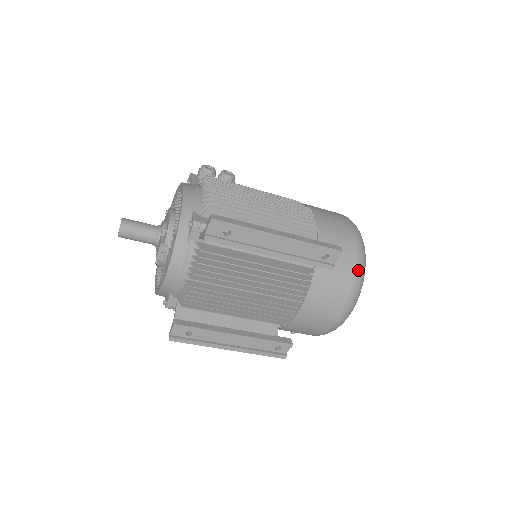
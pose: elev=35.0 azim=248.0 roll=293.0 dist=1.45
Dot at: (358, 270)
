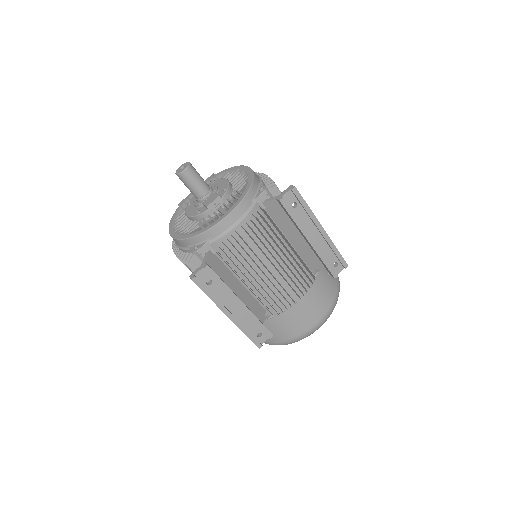
Dot at: (338, 293)
